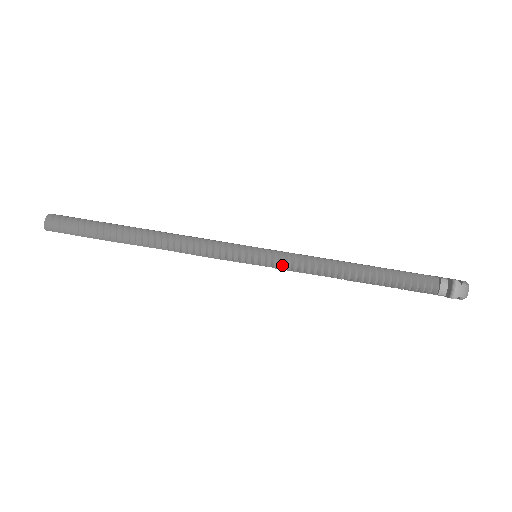
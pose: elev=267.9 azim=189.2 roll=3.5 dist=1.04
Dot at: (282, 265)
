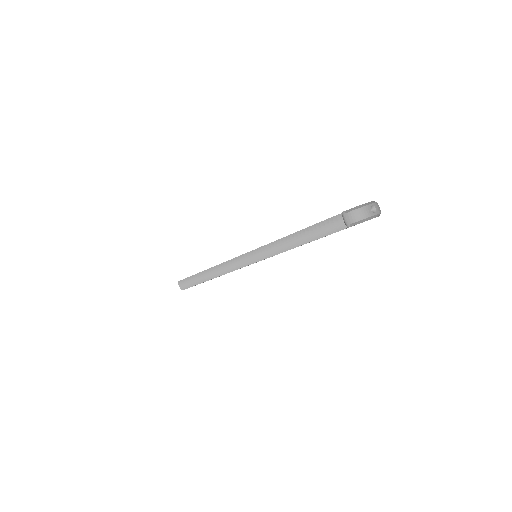
Dot at: (263, 256)
